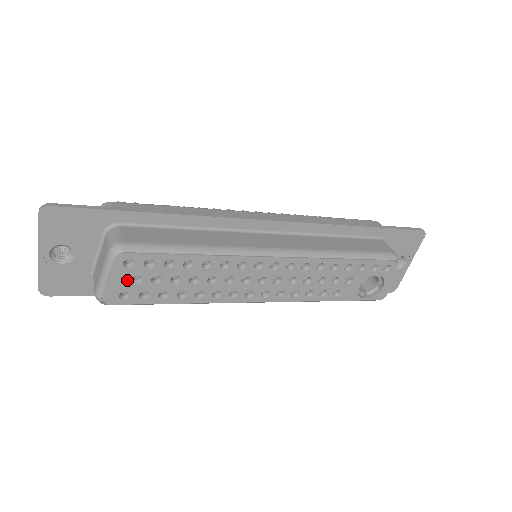
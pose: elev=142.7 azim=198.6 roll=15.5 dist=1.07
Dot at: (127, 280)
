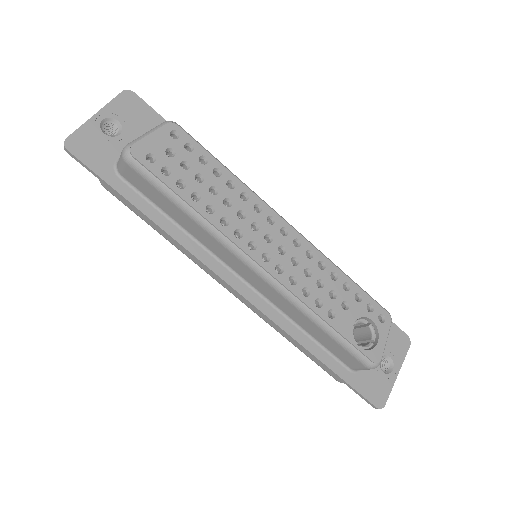
Dot at: (163, 147)
